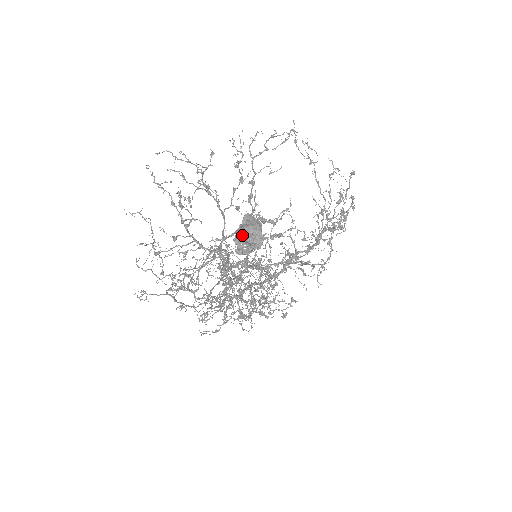
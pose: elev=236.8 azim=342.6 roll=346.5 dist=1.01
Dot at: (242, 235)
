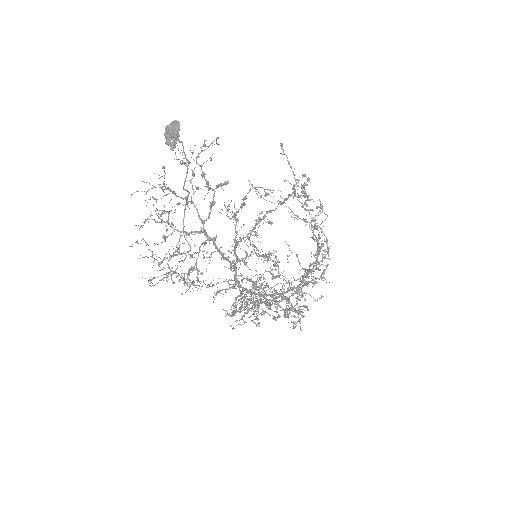
Dot at: (167, 132)
